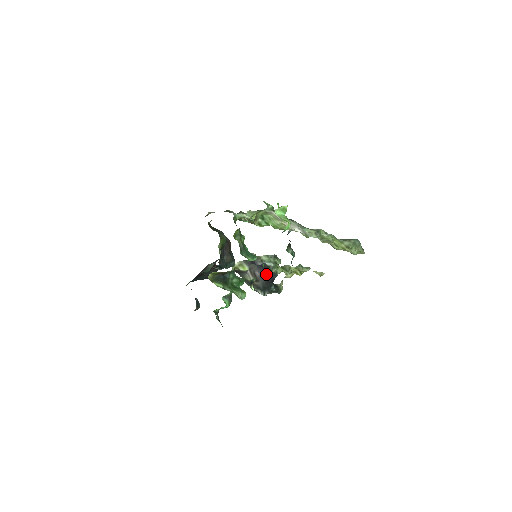
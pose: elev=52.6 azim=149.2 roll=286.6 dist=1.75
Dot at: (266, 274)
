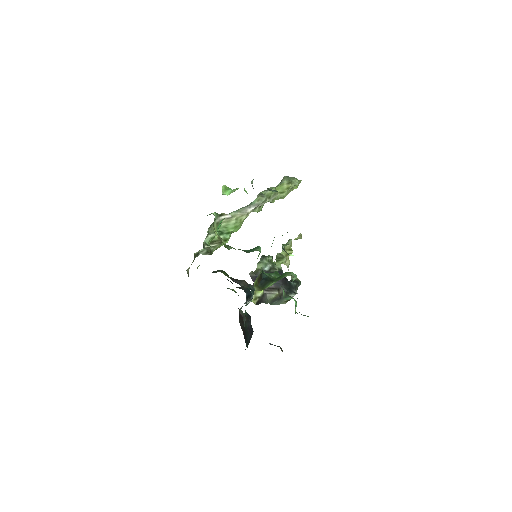
Dot at: occluded
